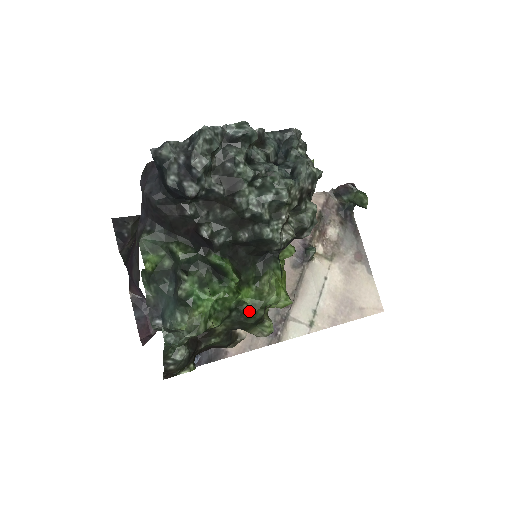
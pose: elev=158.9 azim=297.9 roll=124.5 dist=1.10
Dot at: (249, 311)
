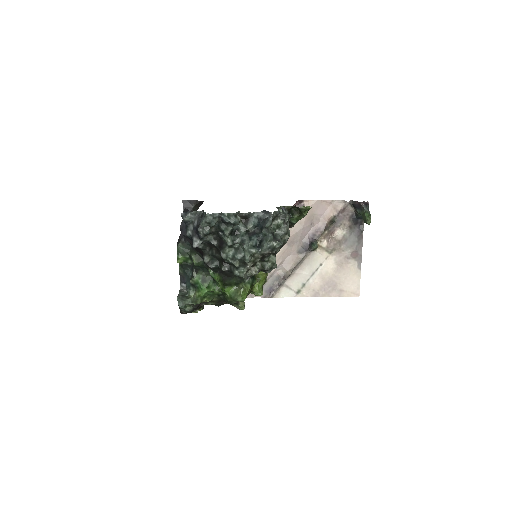
Dot at: (228, 299)
